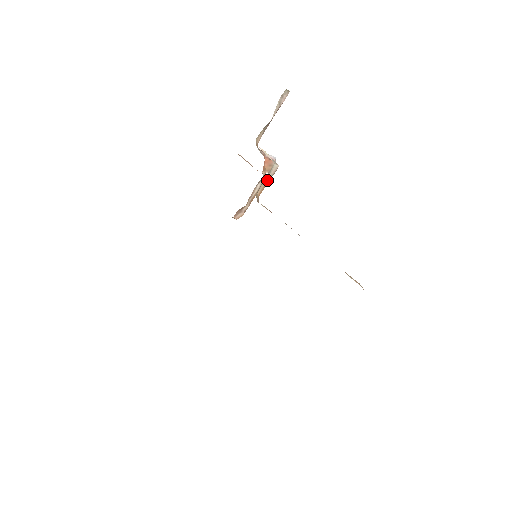
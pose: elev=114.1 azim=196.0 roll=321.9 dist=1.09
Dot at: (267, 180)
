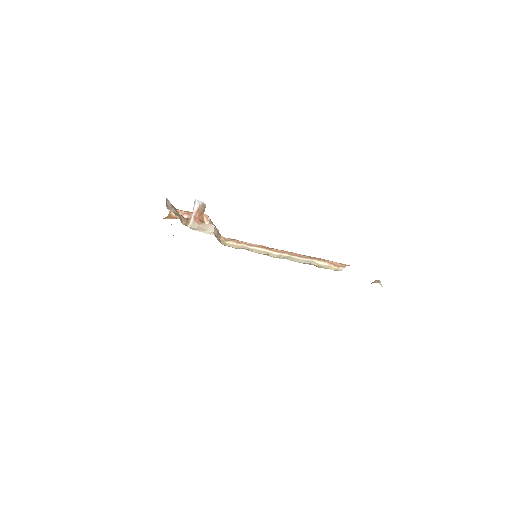
Dot at: (217, 234)
